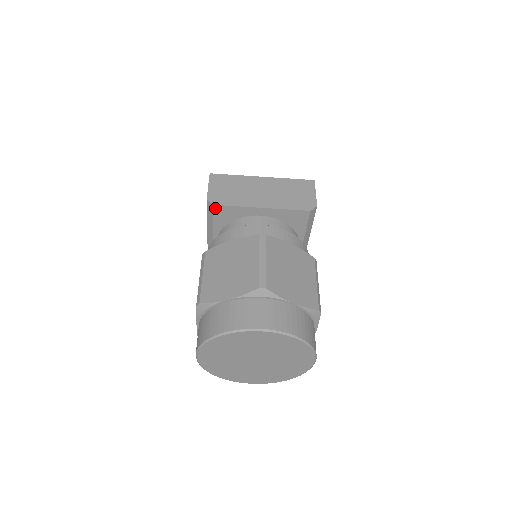
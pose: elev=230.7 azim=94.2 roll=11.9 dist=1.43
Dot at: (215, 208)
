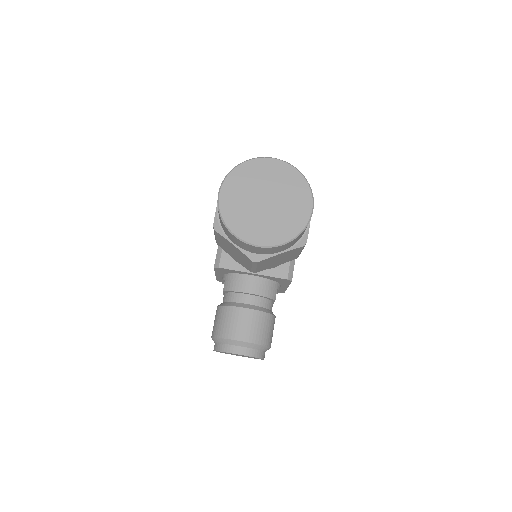
Dot at: occluded
